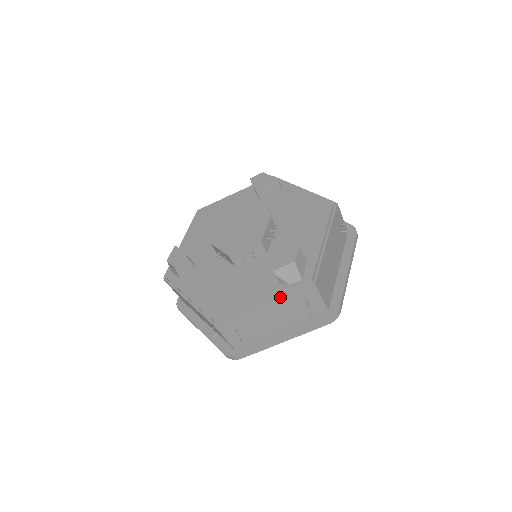
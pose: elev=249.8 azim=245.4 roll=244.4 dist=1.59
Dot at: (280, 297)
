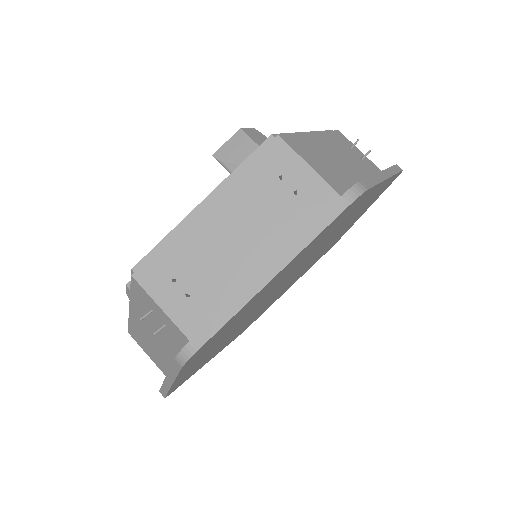
Dot at: (229, 182)
